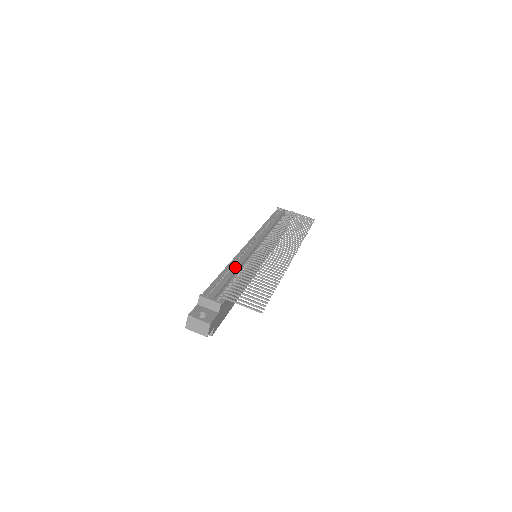
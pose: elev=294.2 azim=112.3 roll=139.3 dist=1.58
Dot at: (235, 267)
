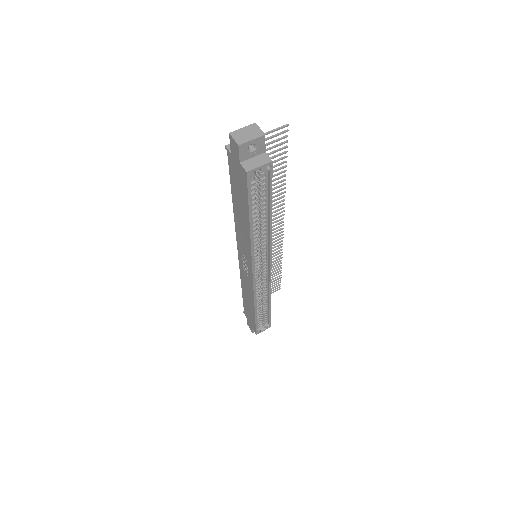
Dot at: occluded
